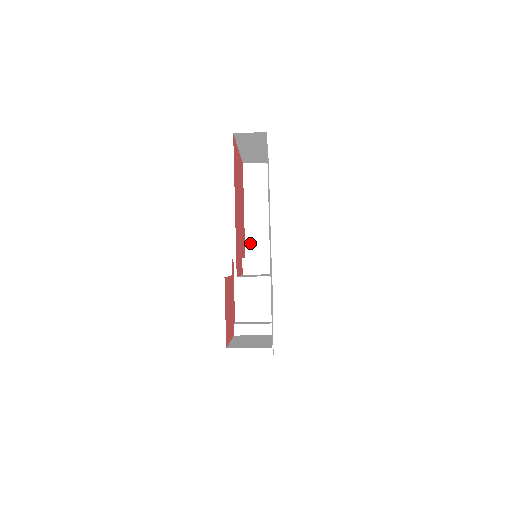
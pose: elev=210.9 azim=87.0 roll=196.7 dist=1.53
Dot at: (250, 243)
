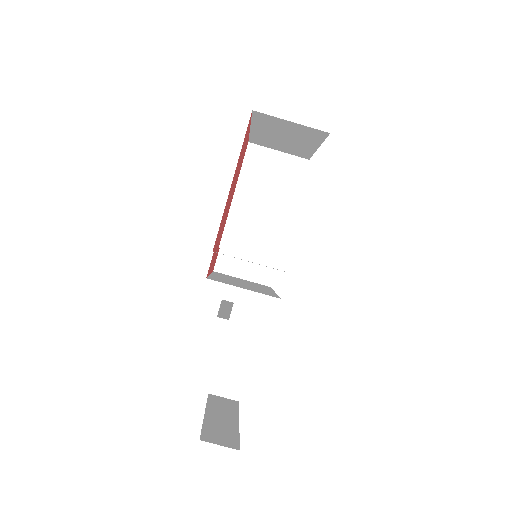
Dot at: (226, 315)
